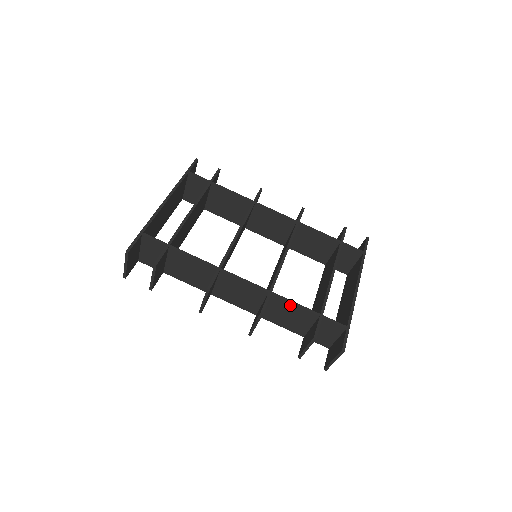
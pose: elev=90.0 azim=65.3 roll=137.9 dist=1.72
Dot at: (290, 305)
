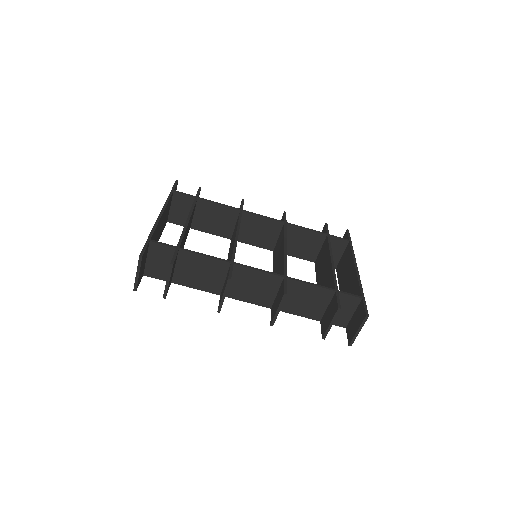
Dot at: (306, 286)
